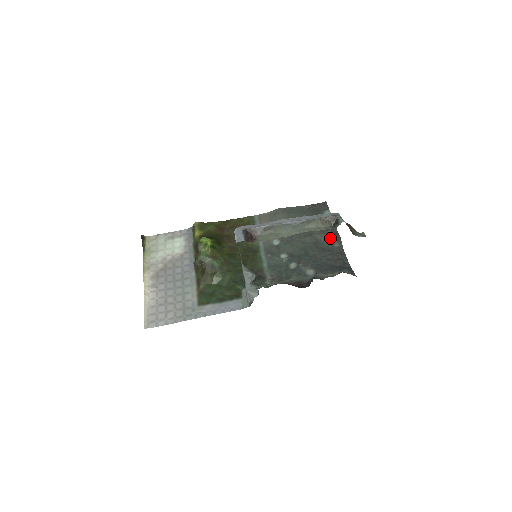
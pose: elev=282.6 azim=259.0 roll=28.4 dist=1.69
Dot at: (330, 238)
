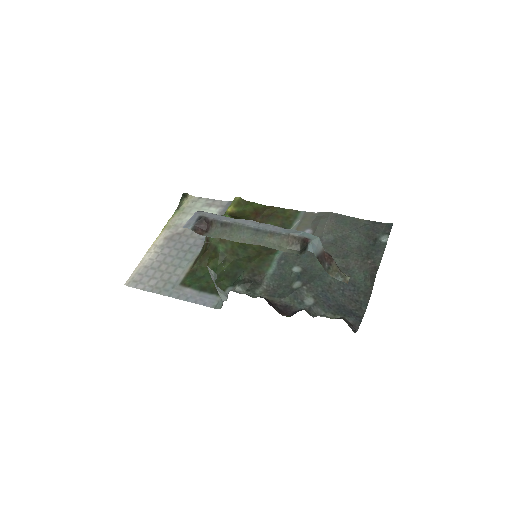
Dot at: (365, 270)
